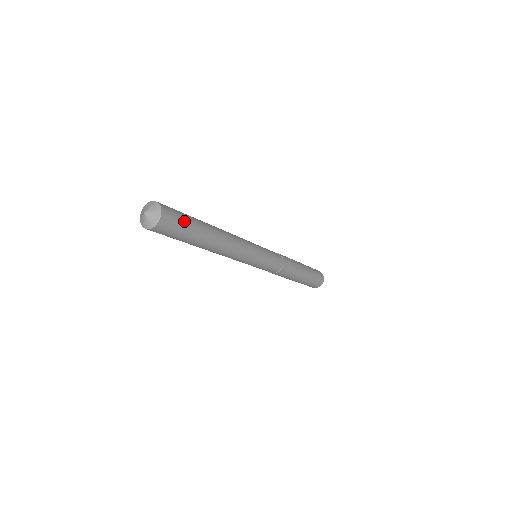
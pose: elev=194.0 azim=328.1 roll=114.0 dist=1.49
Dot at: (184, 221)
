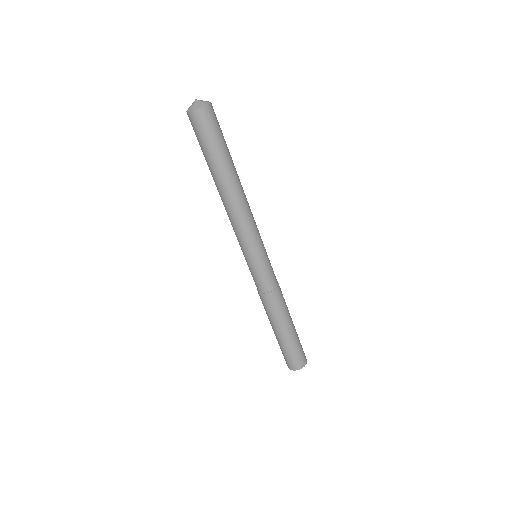
Dot at: (218, 135)
